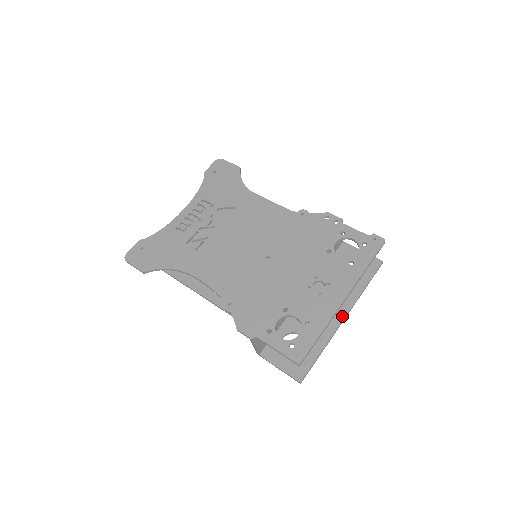
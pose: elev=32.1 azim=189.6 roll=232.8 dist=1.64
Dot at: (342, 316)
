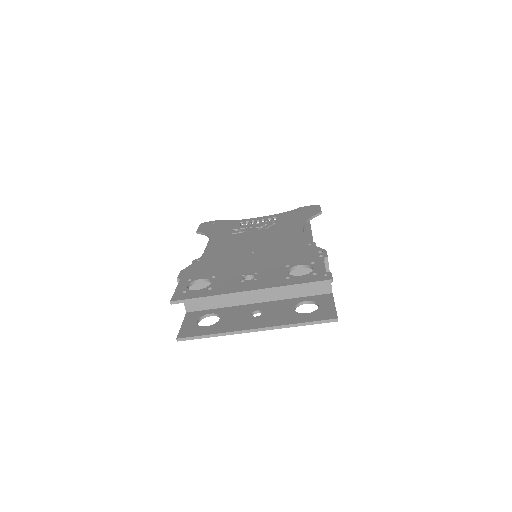
Dot at: (256, 327)
